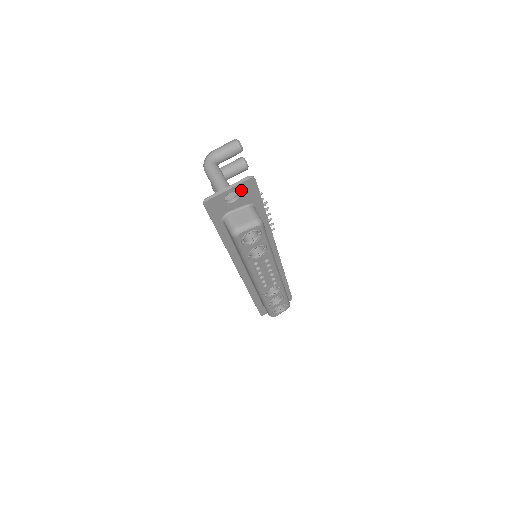
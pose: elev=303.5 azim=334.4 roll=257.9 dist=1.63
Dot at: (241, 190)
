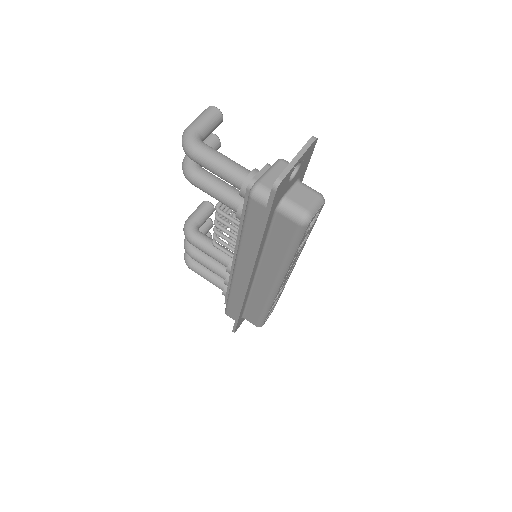
Dot at: (303, 159)
